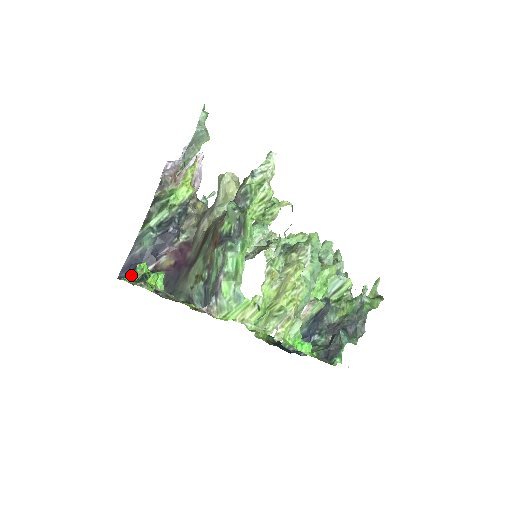
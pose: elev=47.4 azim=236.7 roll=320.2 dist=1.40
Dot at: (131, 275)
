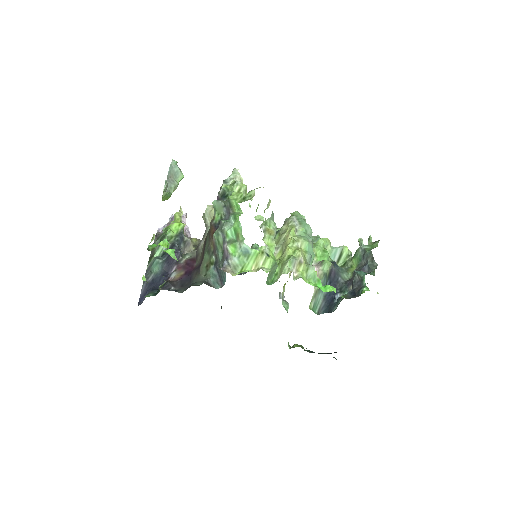
Dot at: (149, 294)
